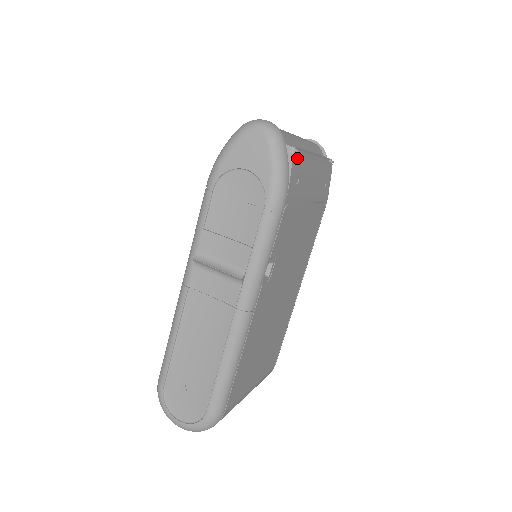
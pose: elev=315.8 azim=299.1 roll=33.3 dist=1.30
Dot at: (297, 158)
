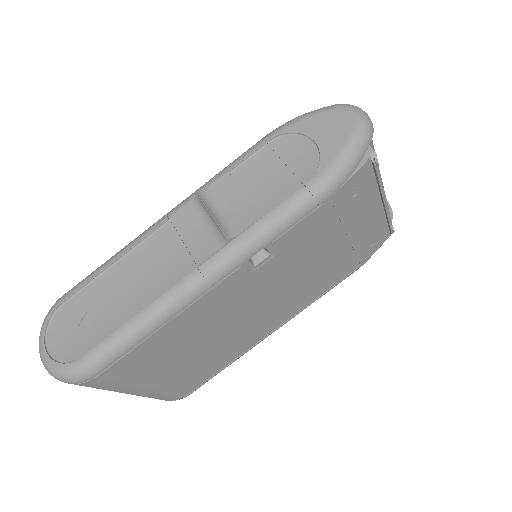
Dot at: (370, 169)
